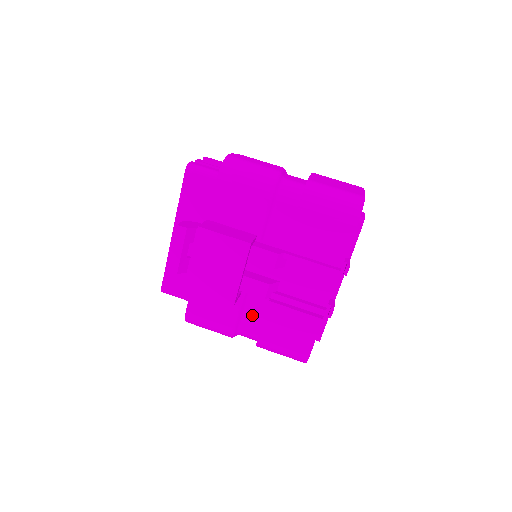
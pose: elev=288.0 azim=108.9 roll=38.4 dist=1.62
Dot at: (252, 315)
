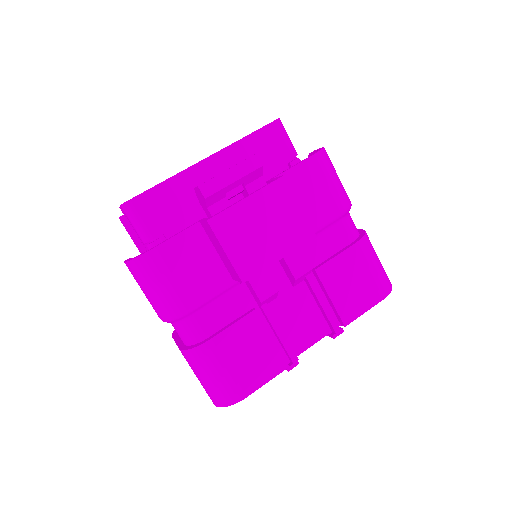
Dot at: (220, 311)
